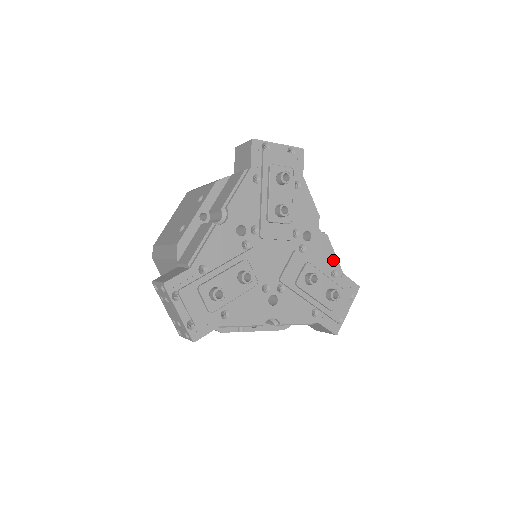
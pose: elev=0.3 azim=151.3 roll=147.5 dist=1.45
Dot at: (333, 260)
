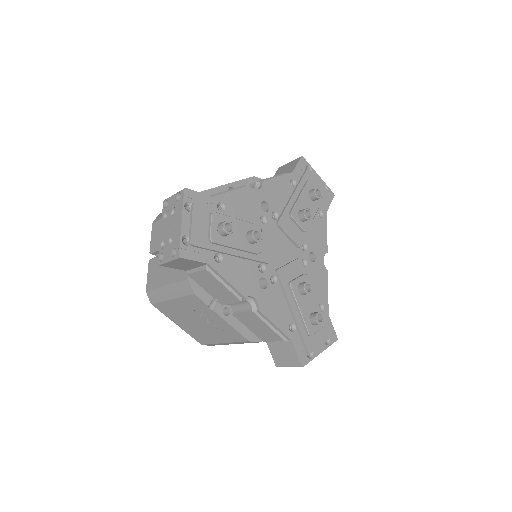
Dot at: (325, 295)
